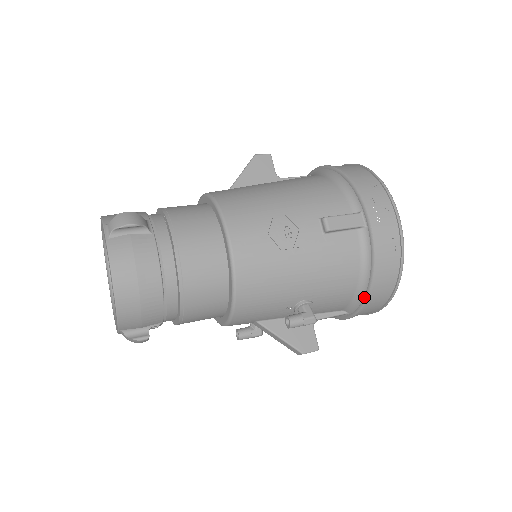
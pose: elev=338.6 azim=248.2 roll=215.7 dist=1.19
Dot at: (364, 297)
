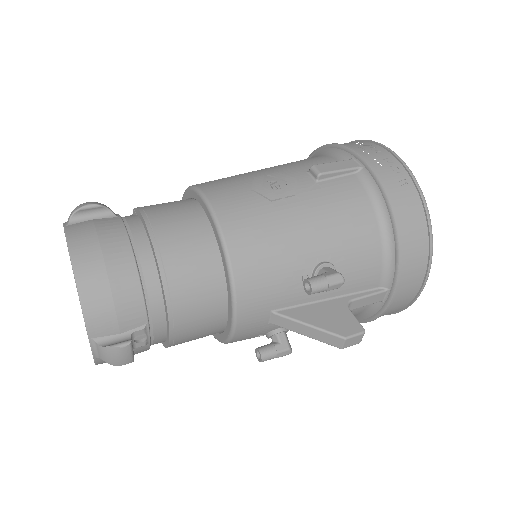
Dot at: (395, 248)
